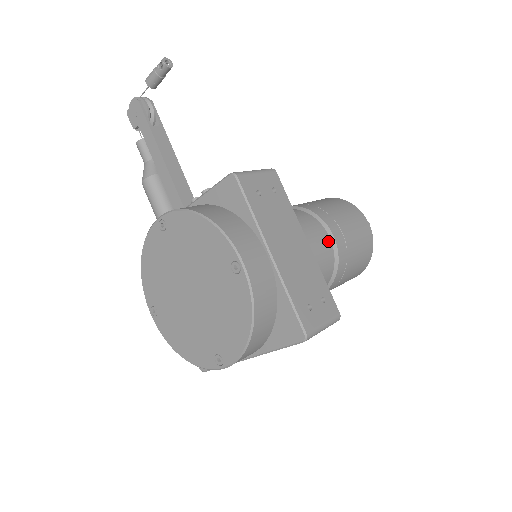
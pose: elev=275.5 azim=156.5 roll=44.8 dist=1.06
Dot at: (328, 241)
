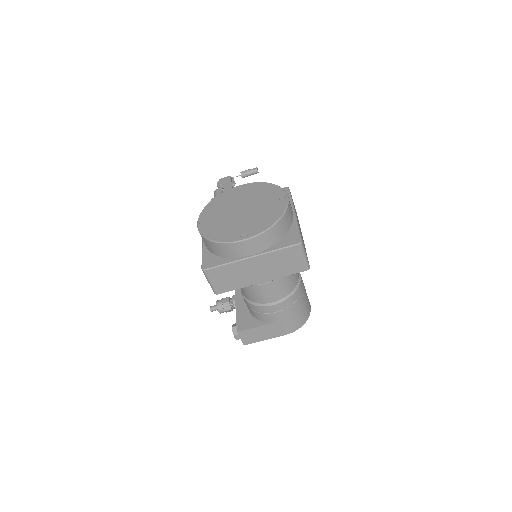
Dot at: occluded
